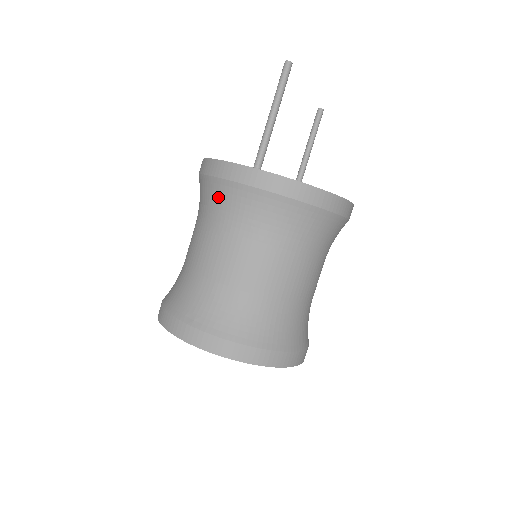
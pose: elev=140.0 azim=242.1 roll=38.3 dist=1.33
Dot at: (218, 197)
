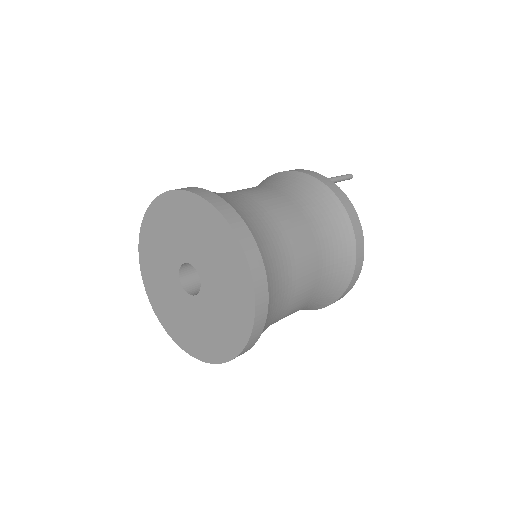
Dot at: (267, 180)
